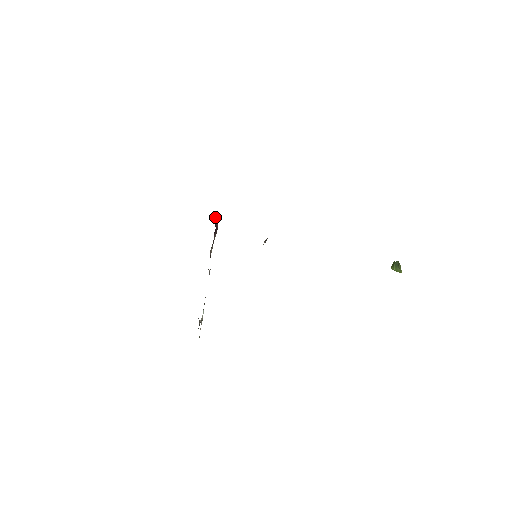
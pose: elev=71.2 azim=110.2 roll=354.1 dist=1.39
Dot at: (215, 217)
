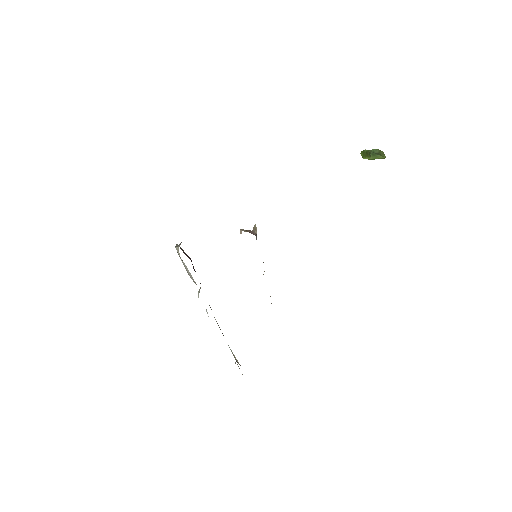
Dot at: occluded
